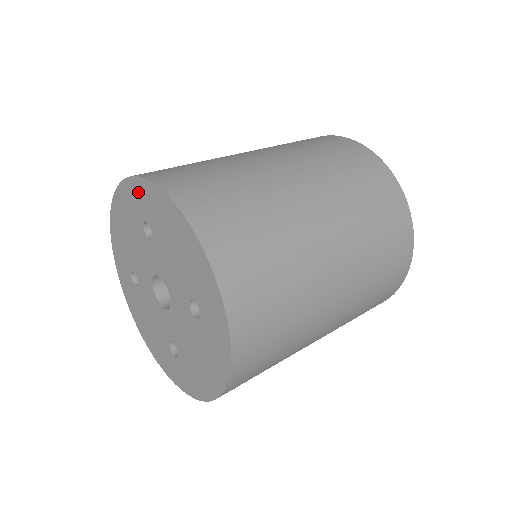
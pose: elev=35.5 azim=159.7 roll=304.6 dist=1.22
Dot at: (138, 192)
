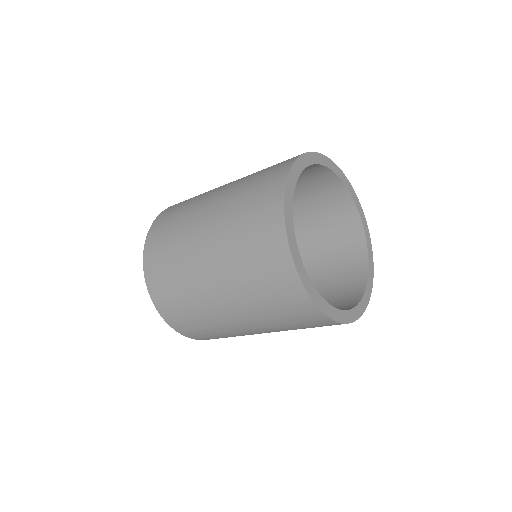
Dot at: occluded
